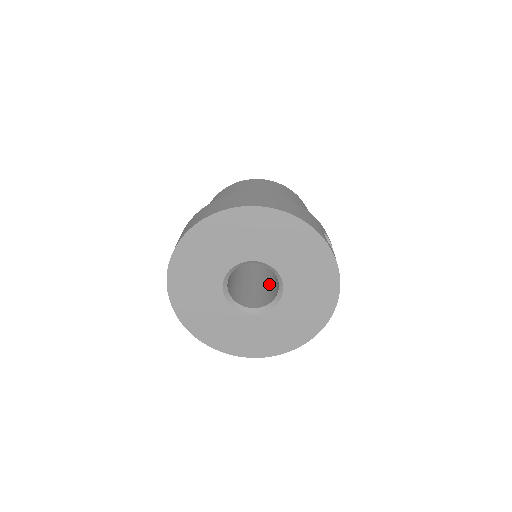
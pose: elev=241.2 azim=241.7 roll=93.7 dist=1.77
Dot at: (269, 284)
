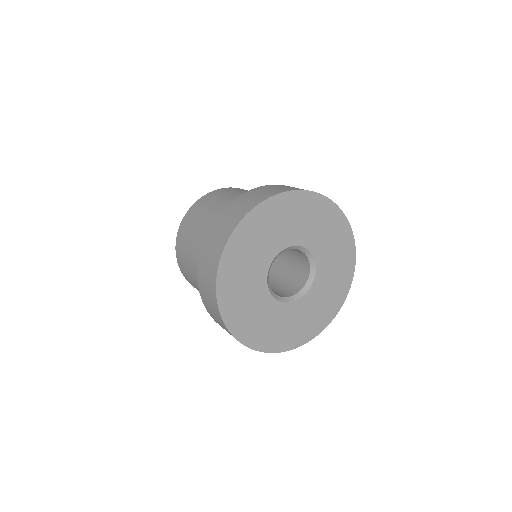
Dot at: (283, 275)
